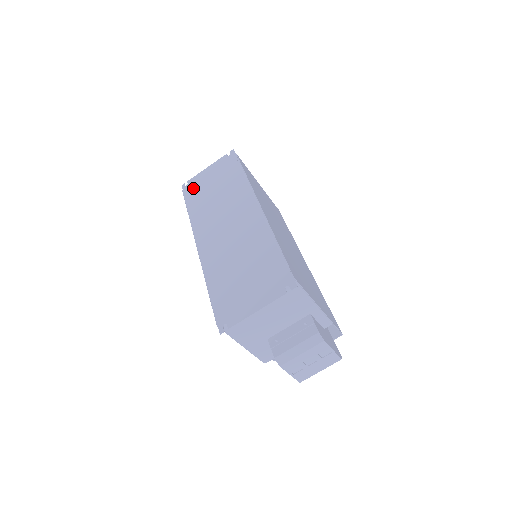
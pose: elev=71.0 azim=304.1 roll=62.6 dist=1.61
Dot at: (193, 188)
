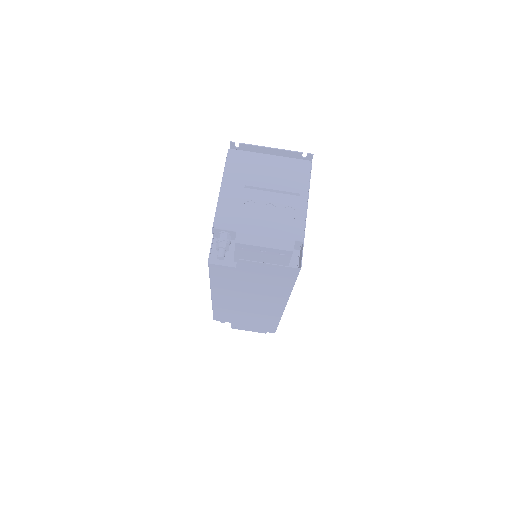
Dot at: occluded
